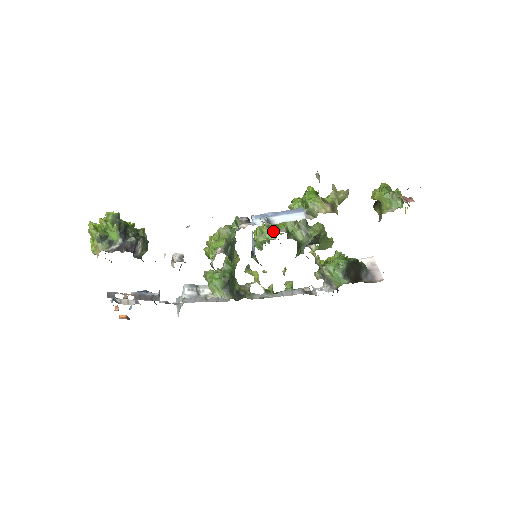
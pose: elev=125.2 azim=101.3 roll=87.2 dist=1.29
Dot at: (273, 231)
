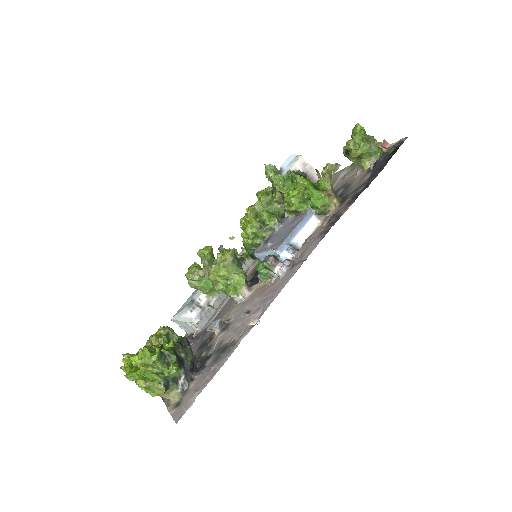
Dot at: (267, 228)
